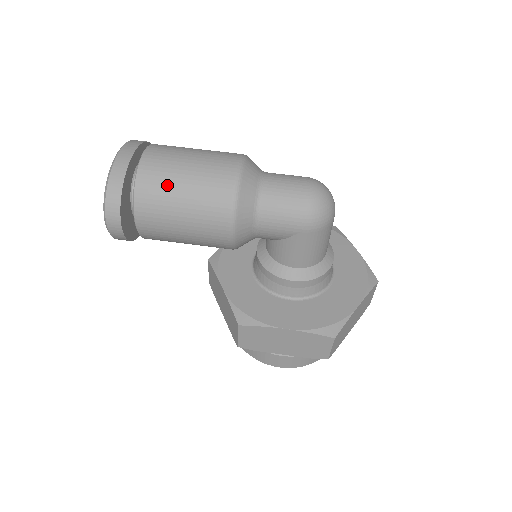
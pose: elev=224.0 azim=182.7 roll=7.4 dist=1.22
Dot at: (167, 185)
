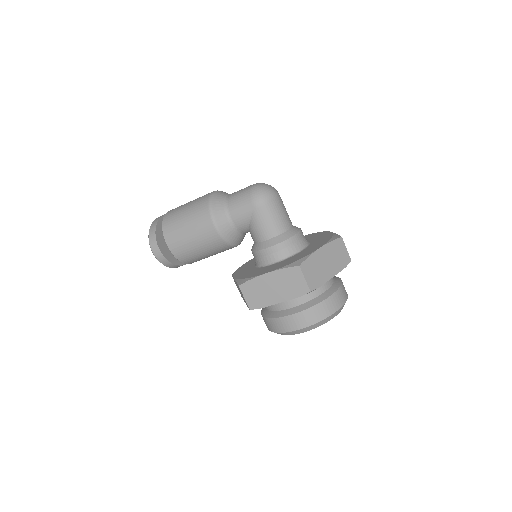
Dot at: (177, 216)
